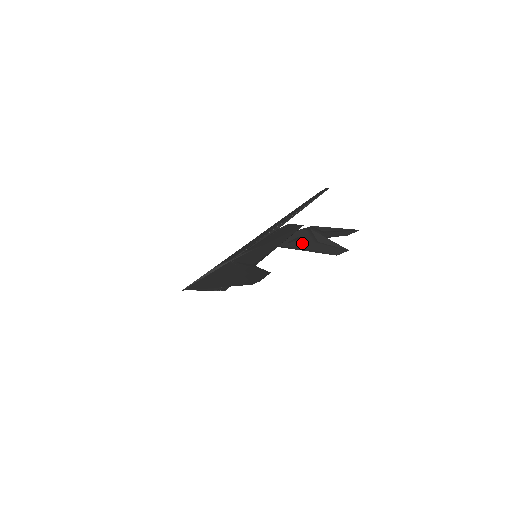
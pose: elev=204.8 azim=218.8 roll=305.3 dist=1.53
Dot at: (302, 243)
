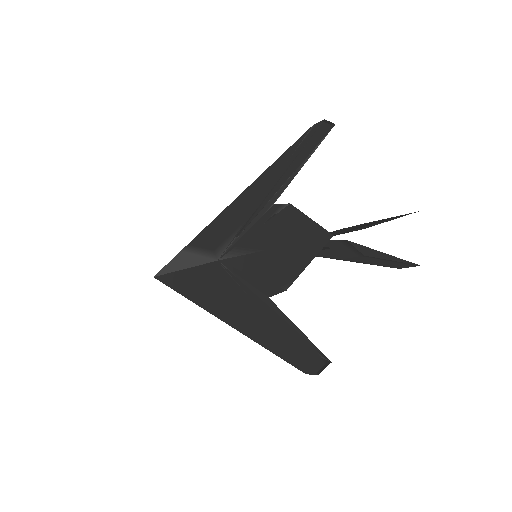
Dot at: (335, 254)
